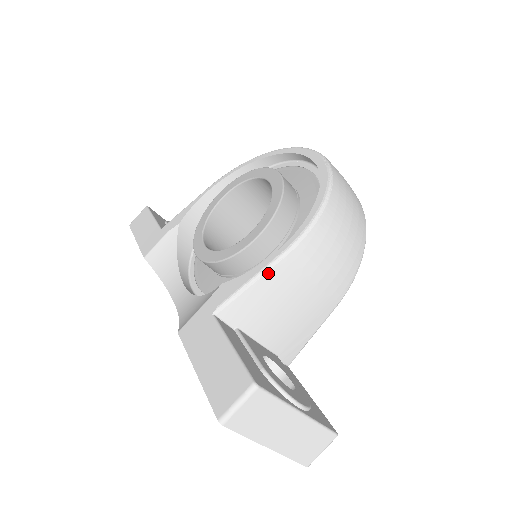
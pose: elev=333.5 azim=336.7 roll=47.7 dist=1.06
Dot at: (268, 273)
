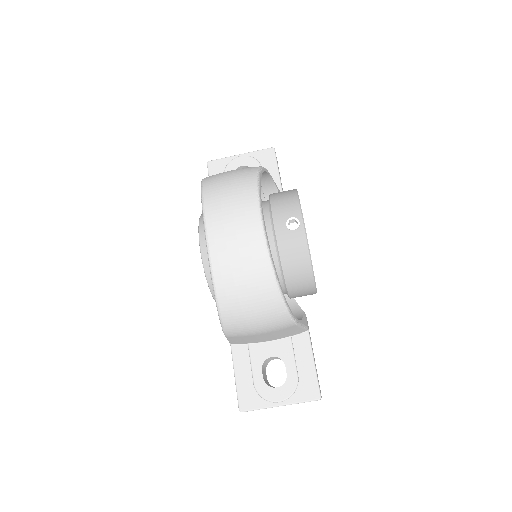
Dot at: (230, 339)
